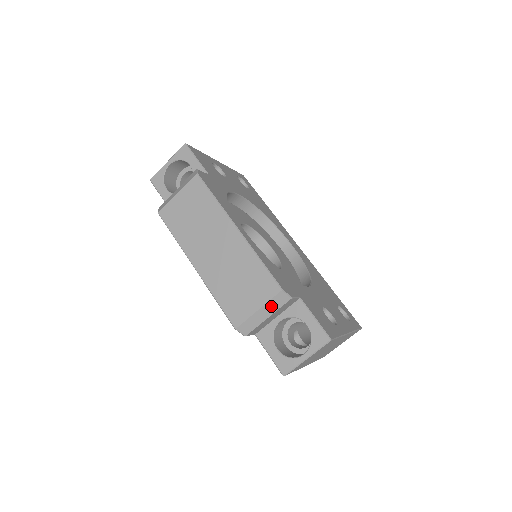
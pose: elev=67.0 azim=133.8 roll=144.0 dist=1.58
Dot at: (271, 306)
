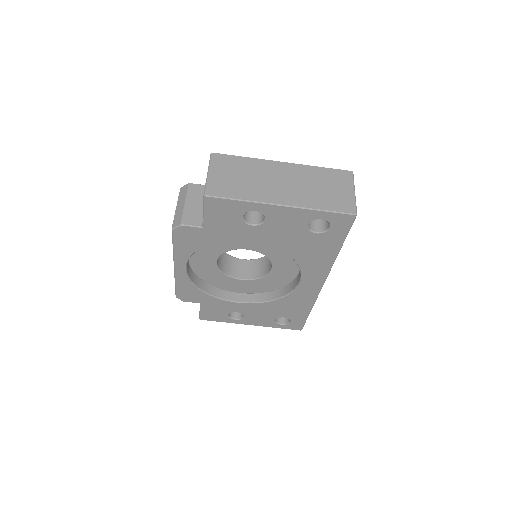
Dot at: (181, 198)
